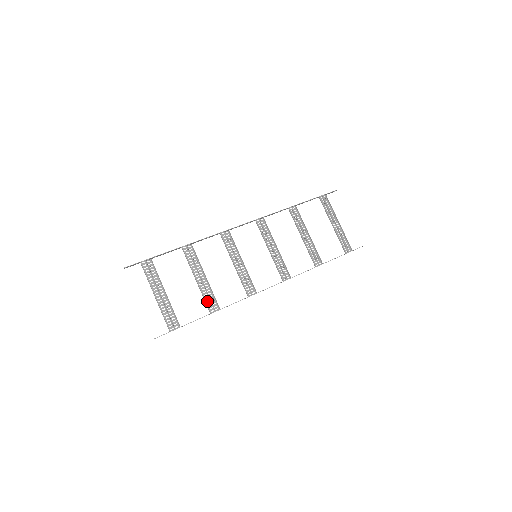
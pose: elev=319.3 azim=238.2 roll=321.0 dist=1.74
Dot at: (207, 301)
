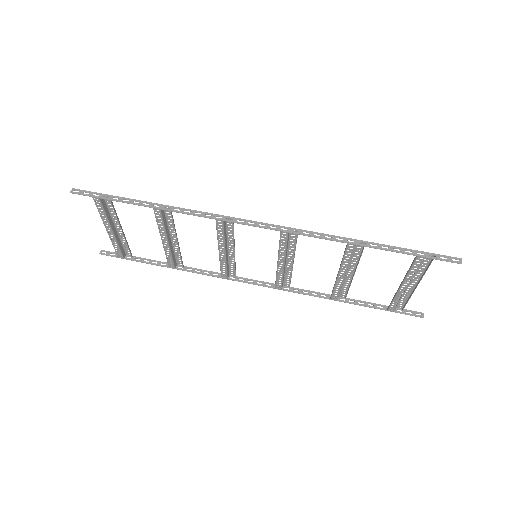
Dot at: (168, 259)
